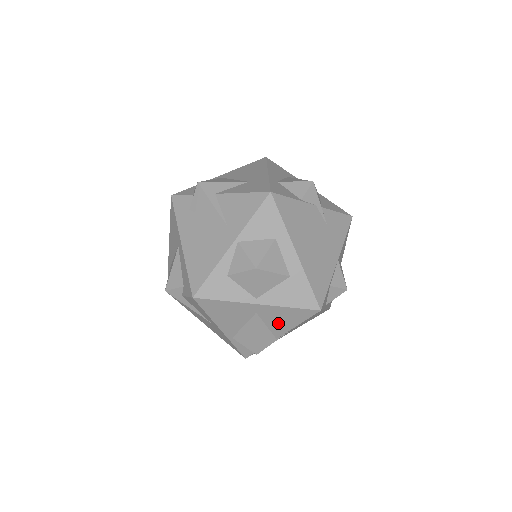
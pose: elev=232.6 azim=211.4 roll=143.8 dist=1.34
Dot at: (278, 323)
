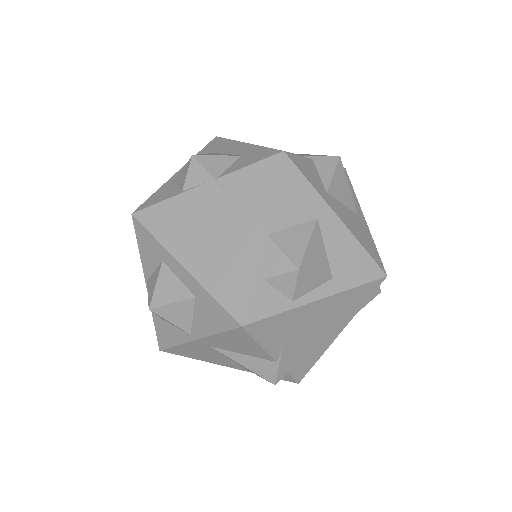
Dot at: (244, 349)
